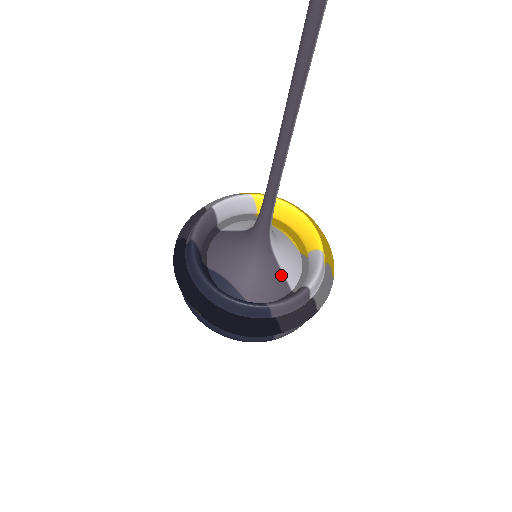
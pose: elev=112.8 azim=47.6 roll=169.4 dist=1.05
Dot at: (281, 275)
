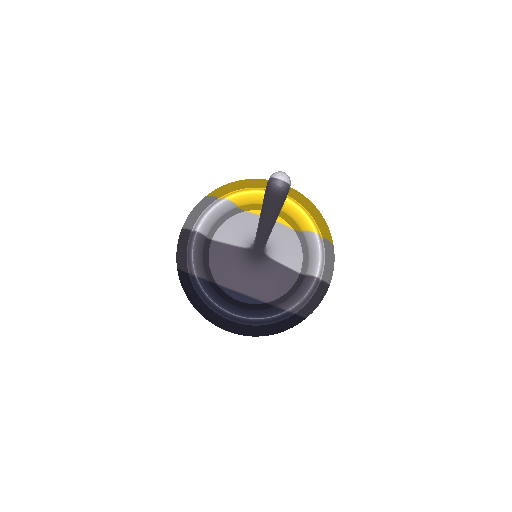
Dot at: (287, 270)
